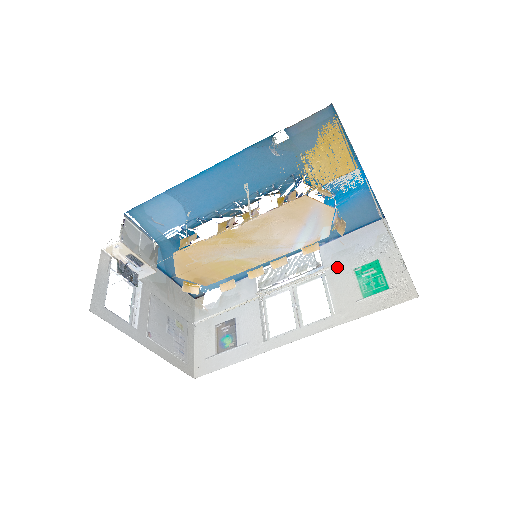
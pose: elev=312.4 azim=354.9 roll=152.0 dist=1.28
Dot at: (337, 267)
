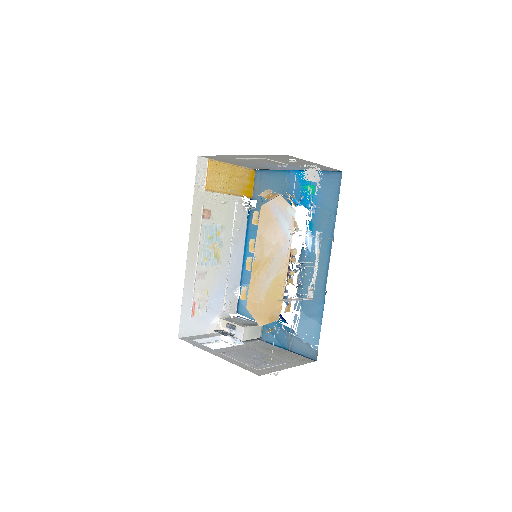
Dot at: occluded
